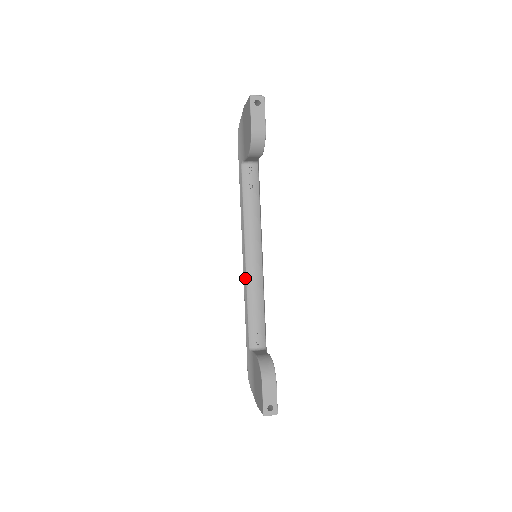
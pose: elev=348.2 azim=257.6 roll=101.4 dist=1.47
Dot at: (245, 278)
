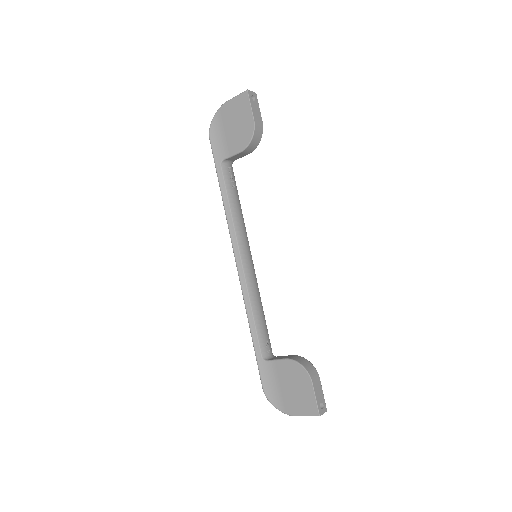
Dot at: (244, 283)
